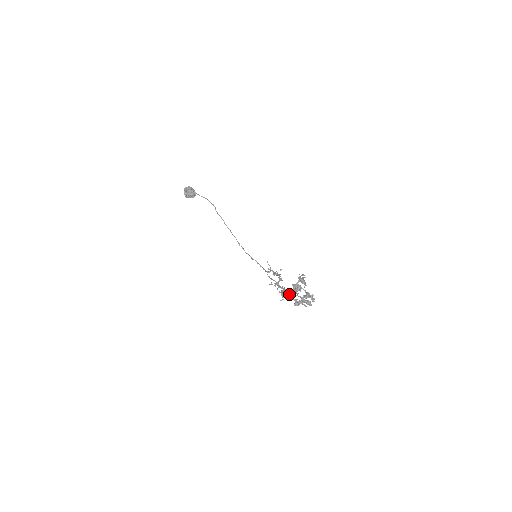
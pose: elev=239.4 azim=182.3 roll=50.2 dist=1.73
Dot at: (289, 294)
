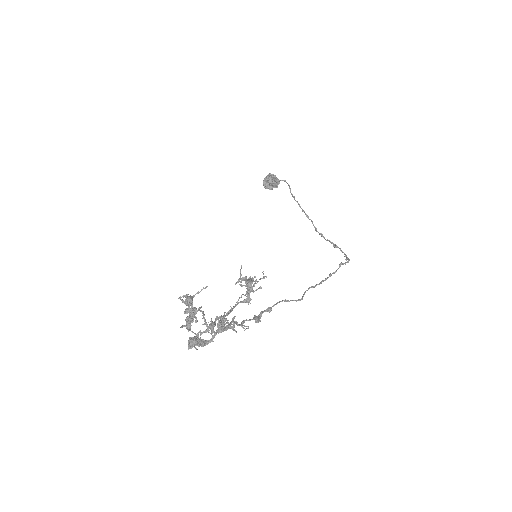
Dot at: (209, 324)
